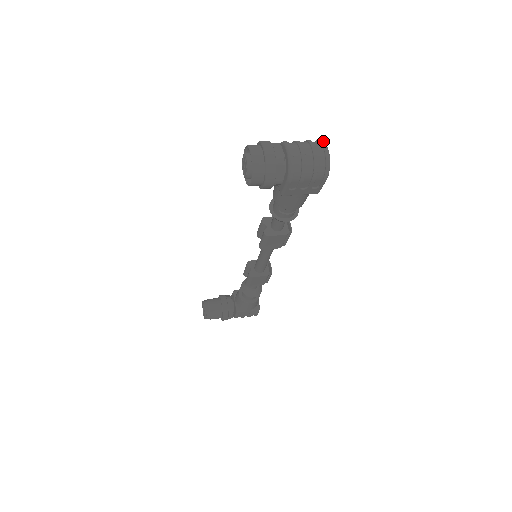
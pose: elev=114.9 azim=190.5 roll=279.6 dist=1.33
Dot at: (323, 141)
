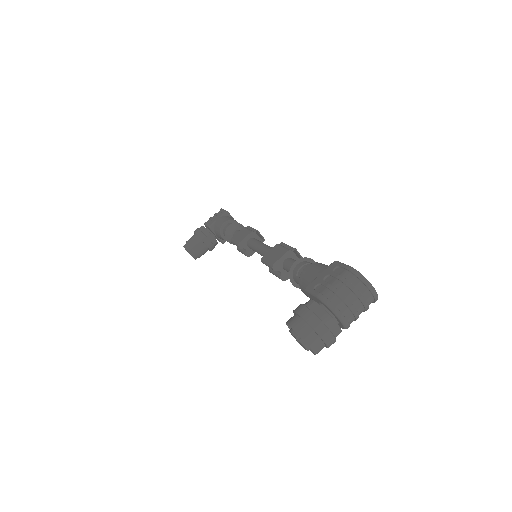
Dot at: (365, 280)
